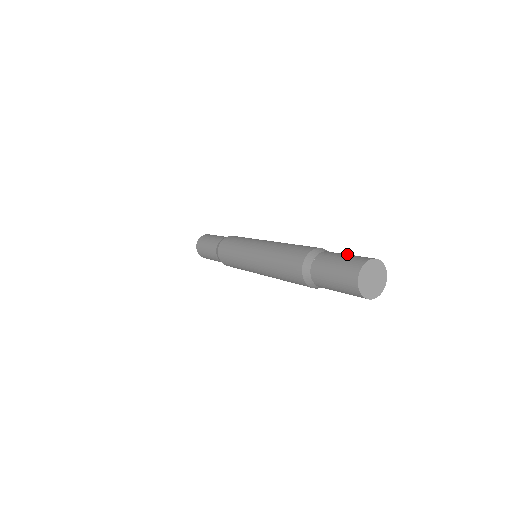
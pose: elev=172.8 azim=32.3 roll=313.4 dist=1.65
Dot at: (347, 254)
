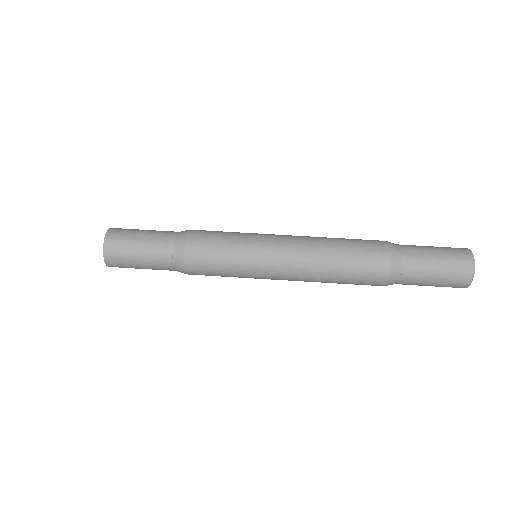
Dot at: (435, 266)
